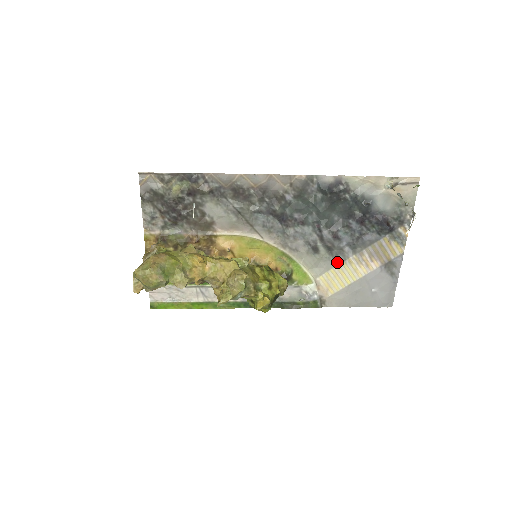
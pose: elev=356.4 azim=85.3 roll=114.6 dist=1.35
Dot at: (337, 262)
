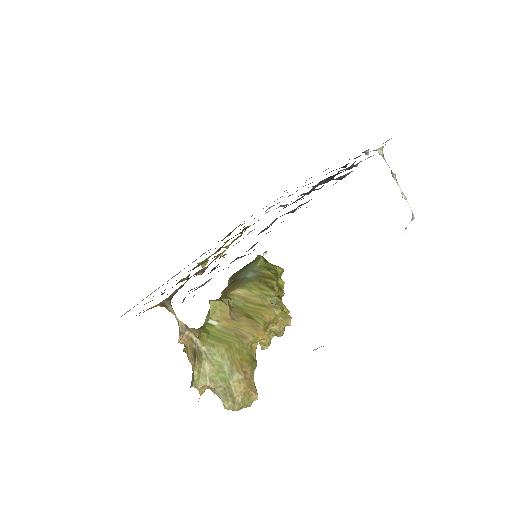
Dot at: occluded
